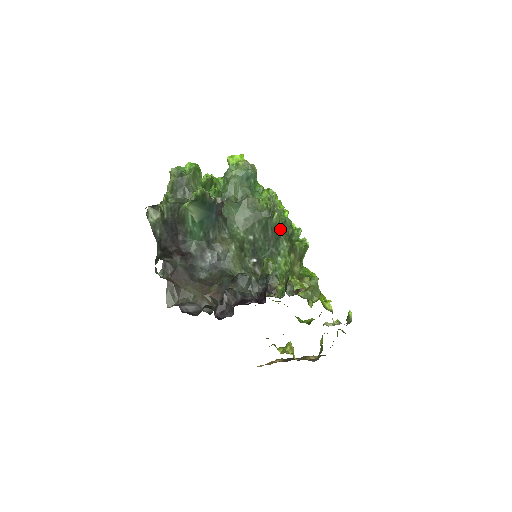
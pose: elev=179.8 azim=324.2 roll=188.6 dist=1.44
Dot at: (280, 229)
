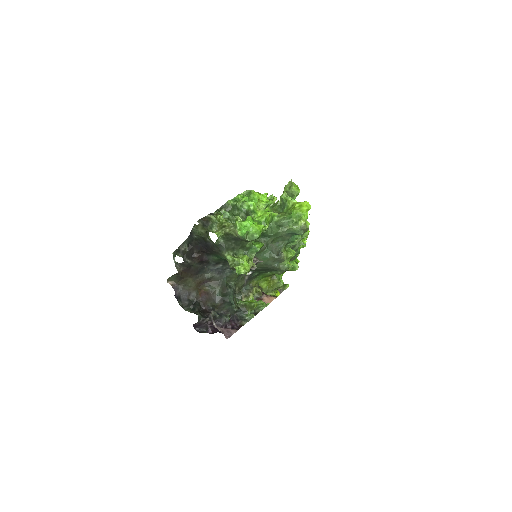
Dot at: occluded
